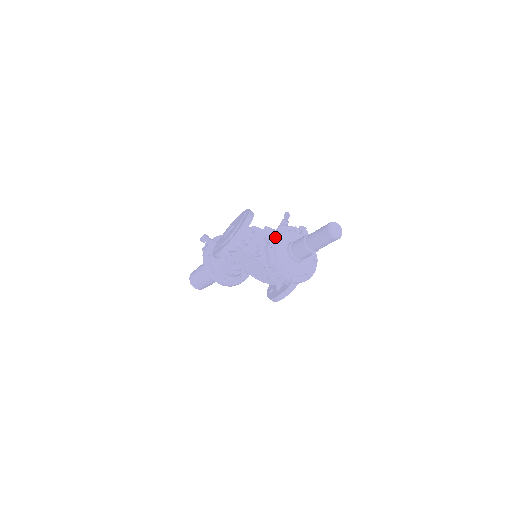
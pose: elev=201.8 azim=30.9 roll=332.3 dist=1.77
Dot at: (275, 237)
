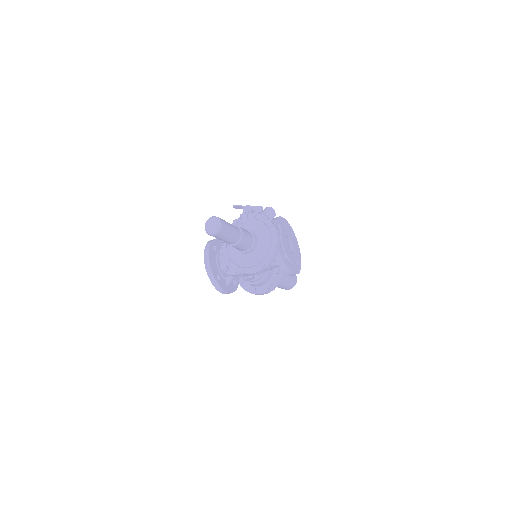
Dot at: occluded
